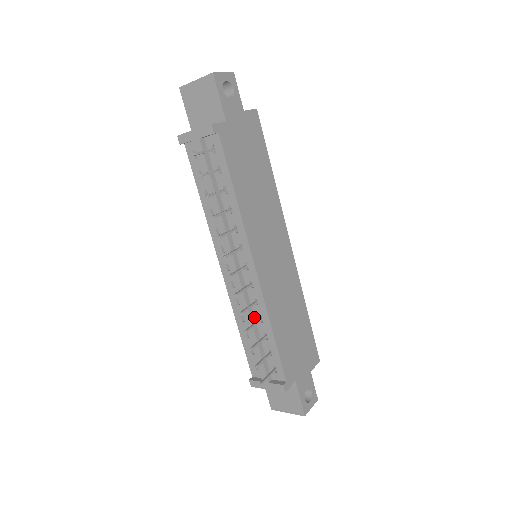
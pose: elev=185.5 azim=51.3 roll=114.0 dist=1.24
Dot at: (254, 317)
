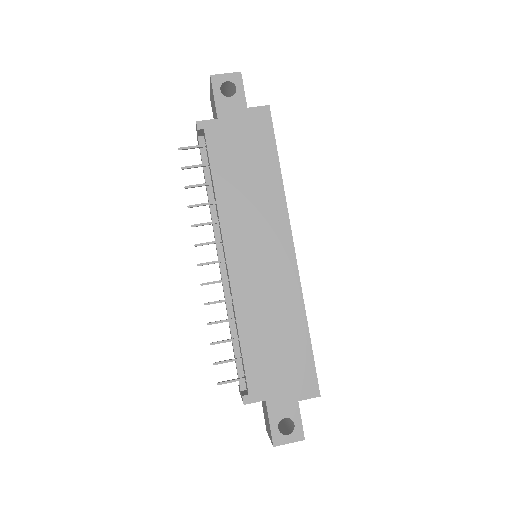
Dot at: (234, 316)
